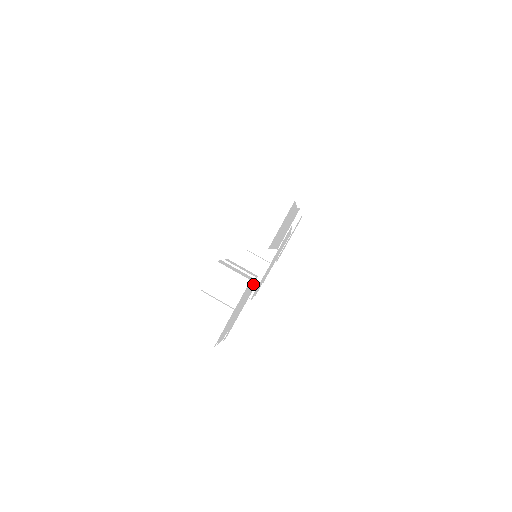
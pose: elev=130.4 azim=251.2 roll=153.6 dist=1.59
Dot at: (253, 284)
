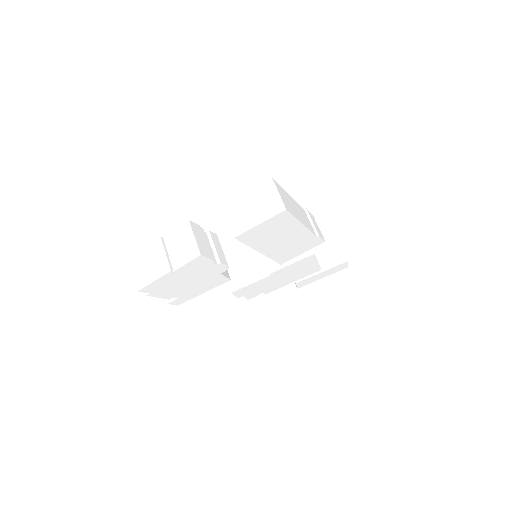
Dot at: (221, 271)
